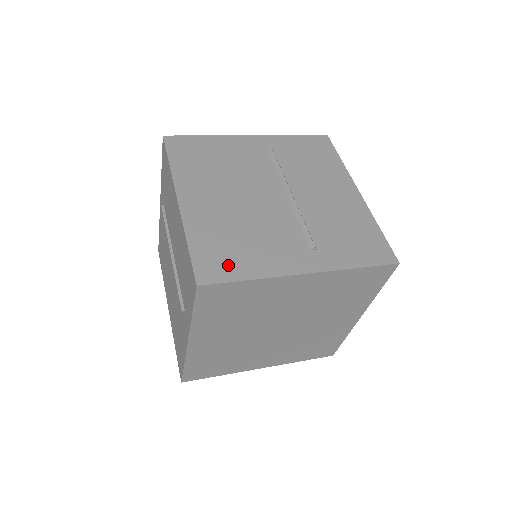
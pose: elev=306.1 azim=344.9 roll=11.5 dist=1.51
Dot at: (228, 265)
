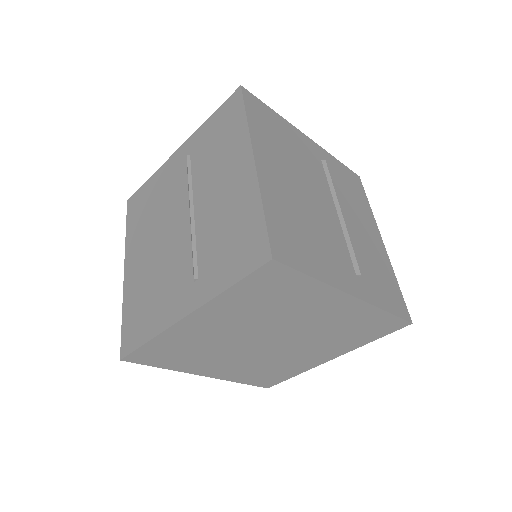
Dot at: (138, 330)
